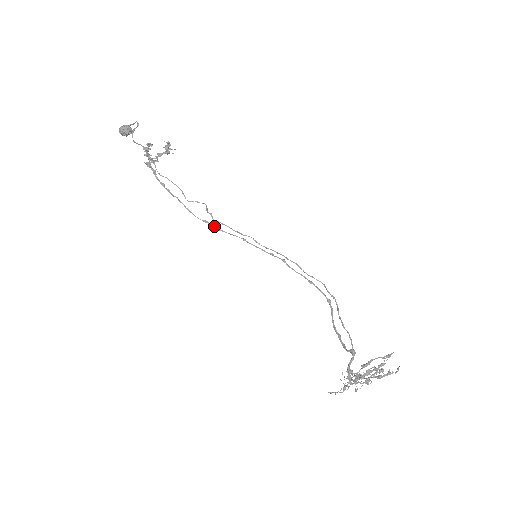
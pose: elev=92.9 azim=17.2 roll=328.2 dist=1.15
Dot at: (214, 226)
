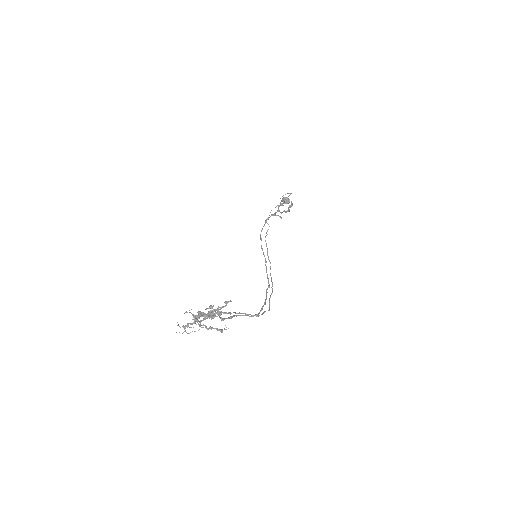
Dot at: occluded
